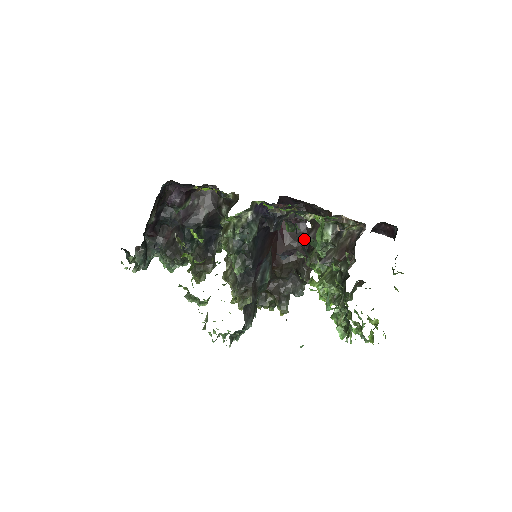
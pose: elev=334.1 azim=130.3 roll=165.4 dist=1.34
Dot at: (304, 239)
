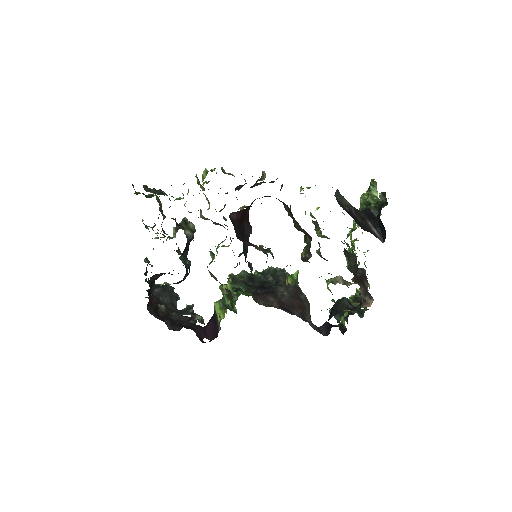
Dot at: occluded
